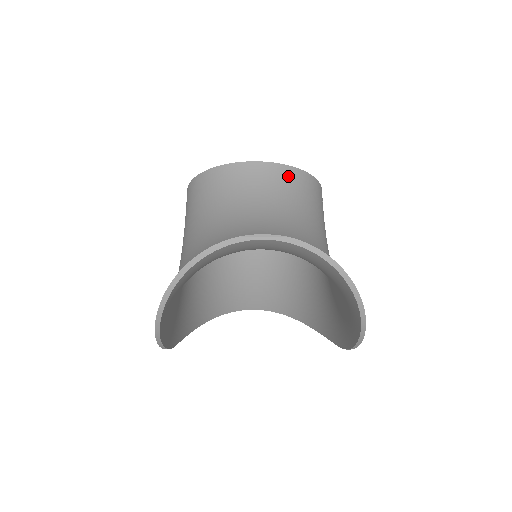
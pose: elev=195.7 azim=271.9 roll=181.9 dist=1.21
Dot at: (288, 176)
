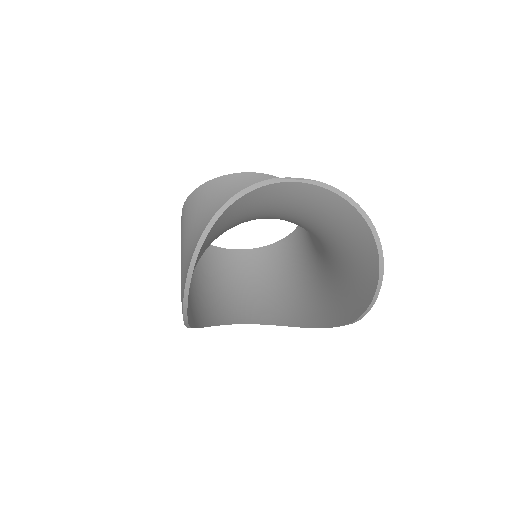
Dot at: occluded
